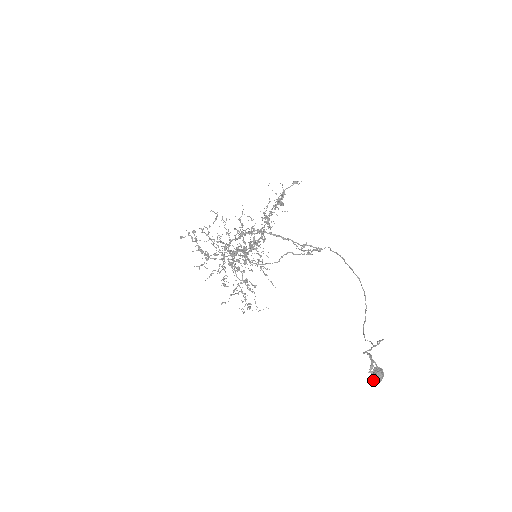
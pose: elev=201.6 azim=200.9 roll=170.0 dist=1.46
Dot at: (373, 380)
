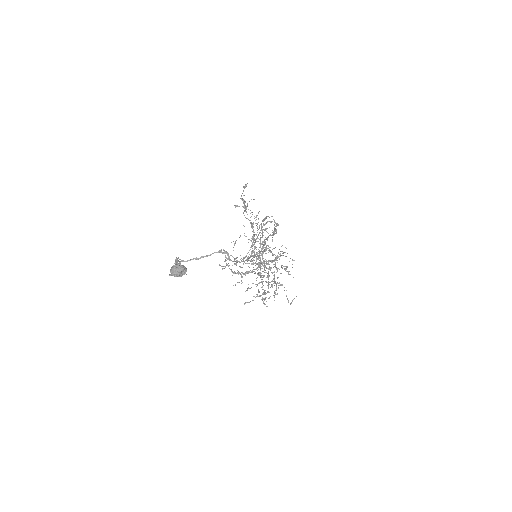
Dot at: (171, 274)
